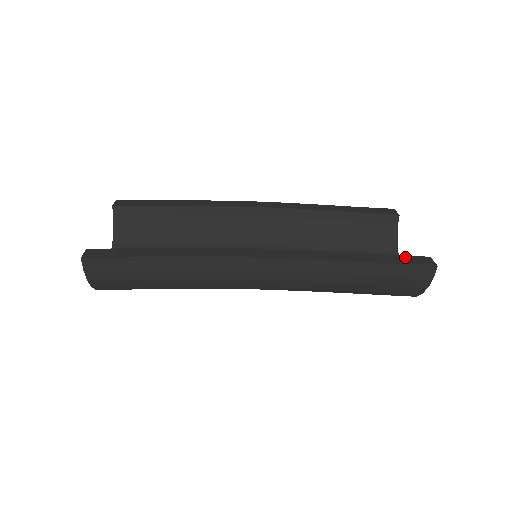
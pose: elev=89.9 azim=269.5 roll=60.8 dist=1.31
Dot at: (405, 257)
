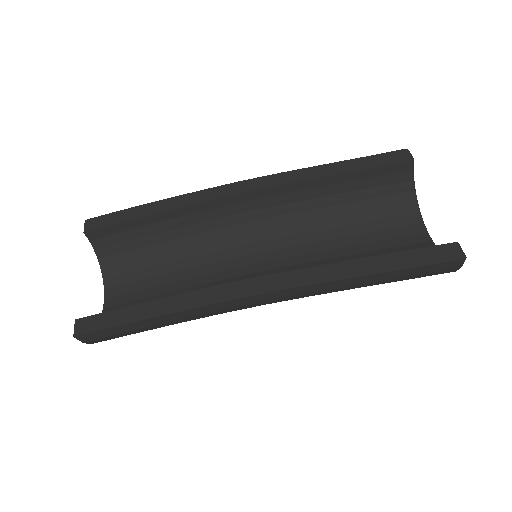
Dot at: (426, 251)
